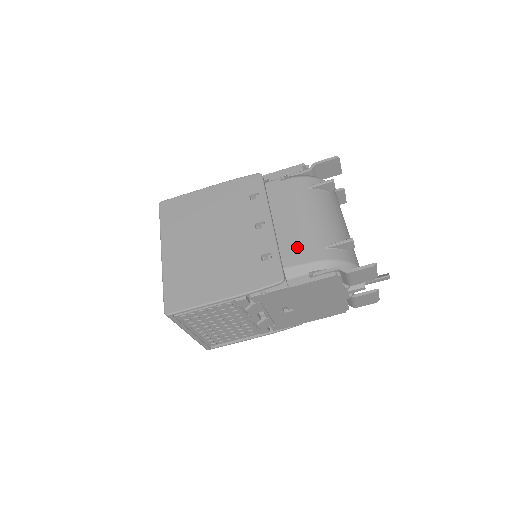
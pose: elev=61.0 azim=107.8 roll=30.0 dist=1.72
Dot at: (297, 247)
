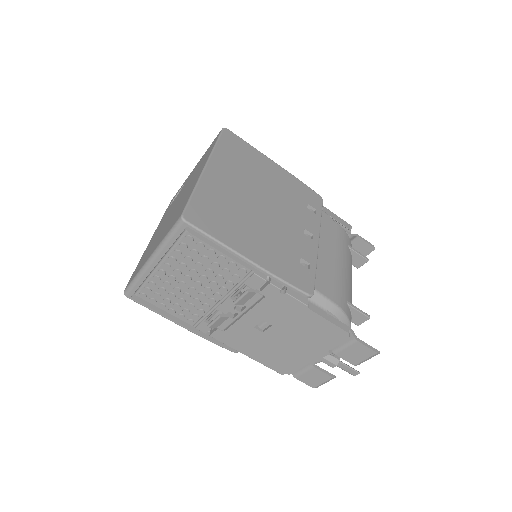
Dot at: (329, 281)
